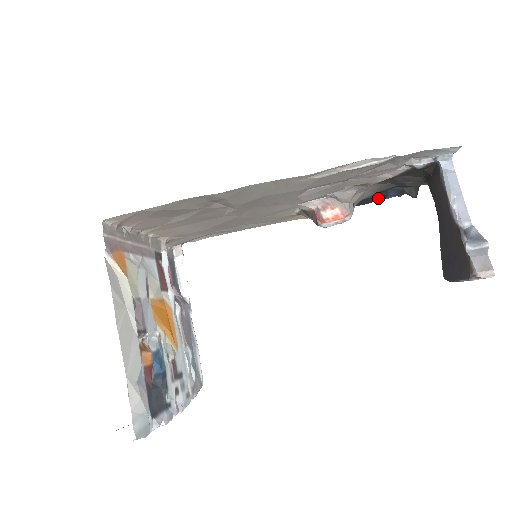
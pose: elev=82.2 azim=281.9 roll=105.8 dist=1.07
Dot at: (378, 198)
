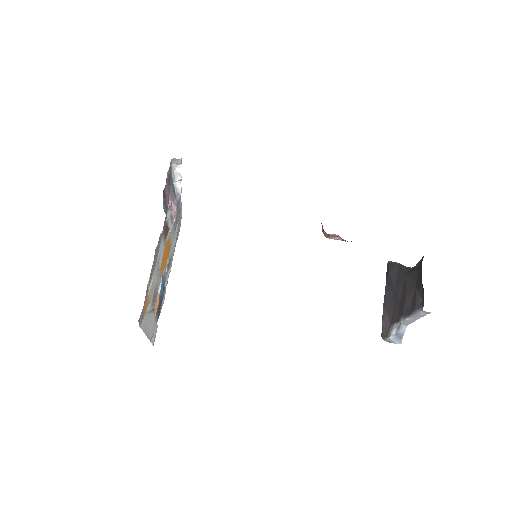
Dot at: occluded
